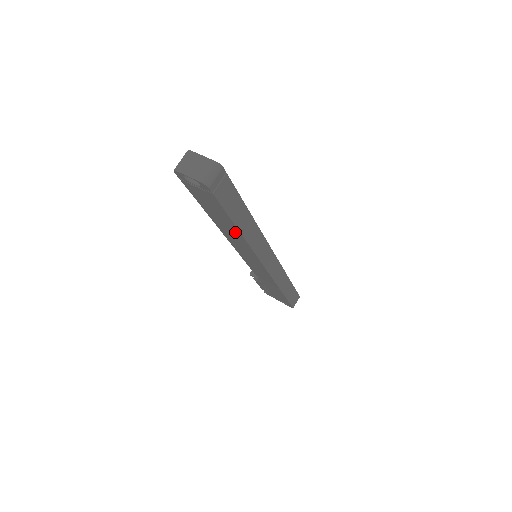
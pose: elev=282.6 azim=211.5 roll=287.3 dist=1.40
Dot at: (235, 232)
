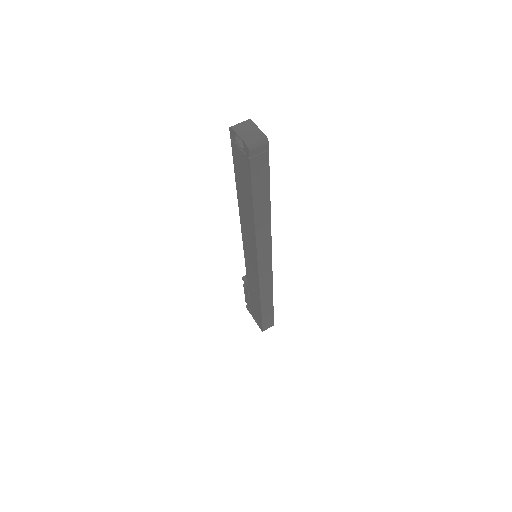
Dot at: (250, 213)
